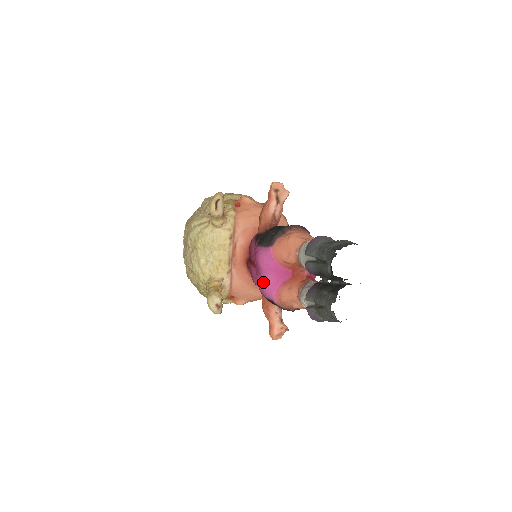
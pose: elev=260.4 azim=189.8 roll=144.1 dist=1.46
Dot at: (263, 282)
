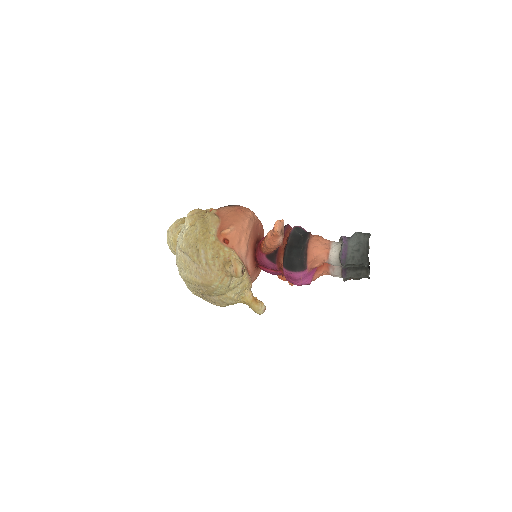
Dot at: (301, 283)
